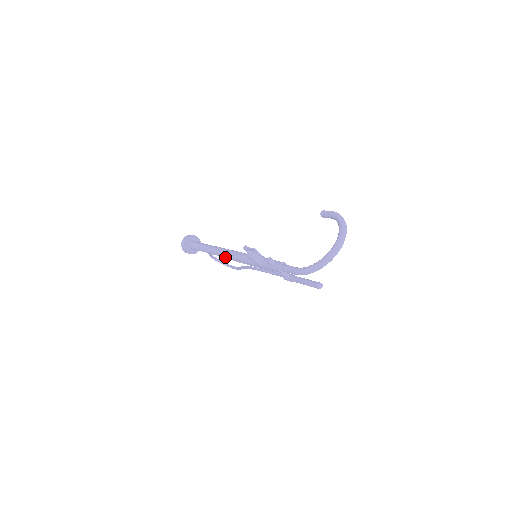
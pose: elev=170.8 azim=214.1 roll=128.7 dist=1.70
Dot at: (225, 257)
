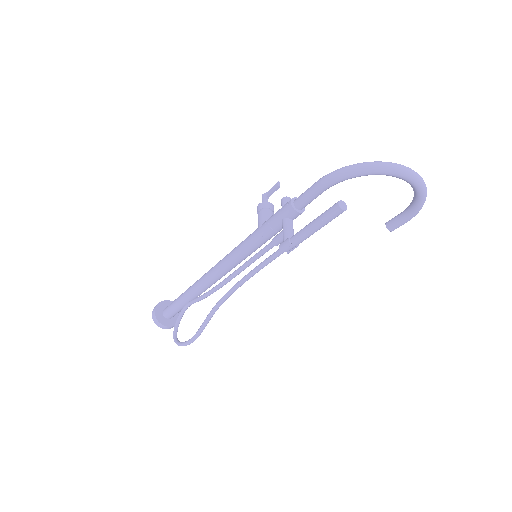
Dot at: (209, 271)
